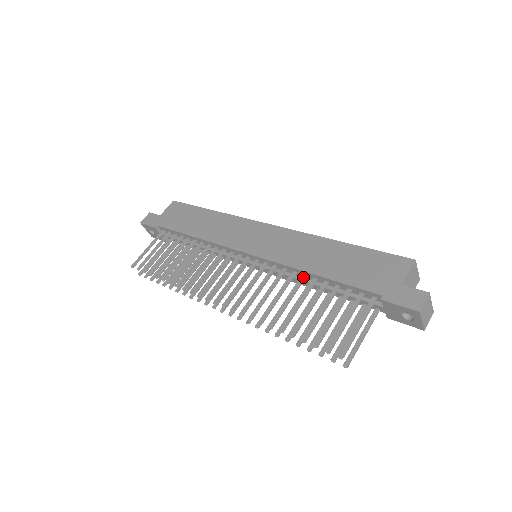
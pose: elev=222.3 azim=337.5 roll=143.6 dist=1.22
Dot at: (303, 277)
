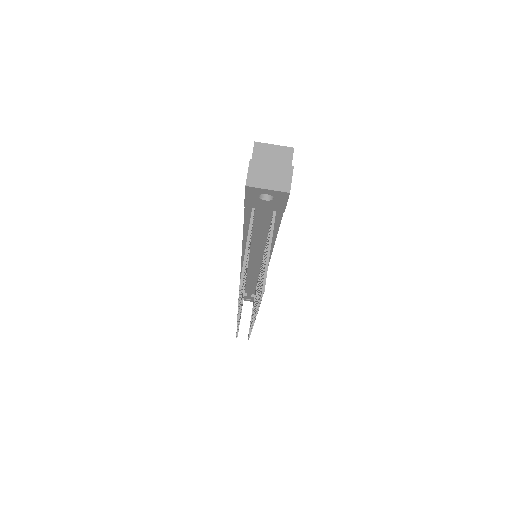
Dot at: occluded
